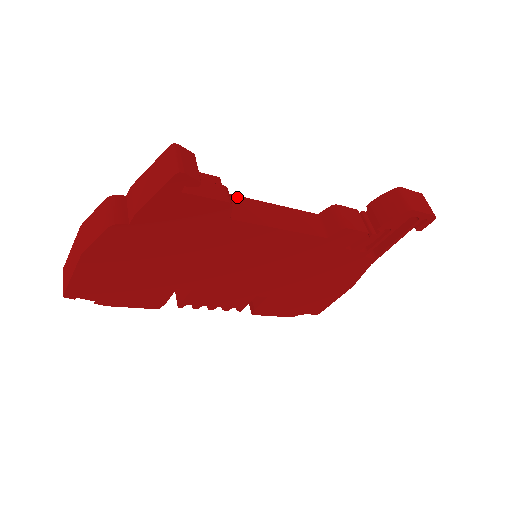
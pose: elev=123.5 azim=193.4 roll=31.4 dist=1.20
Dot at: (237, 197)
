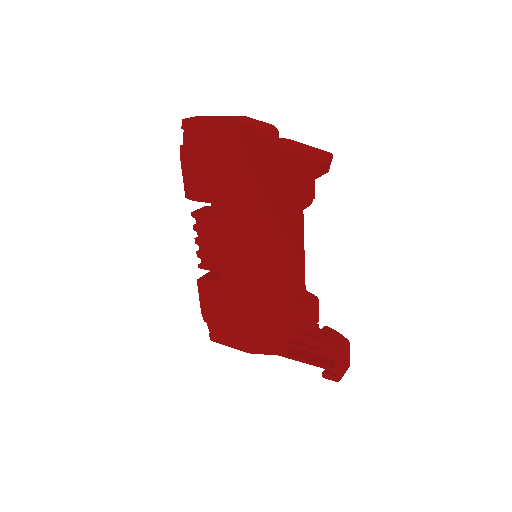
Dot at: (303, 218)
